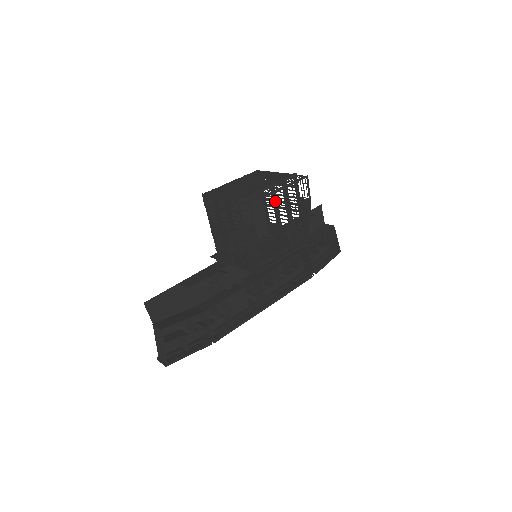
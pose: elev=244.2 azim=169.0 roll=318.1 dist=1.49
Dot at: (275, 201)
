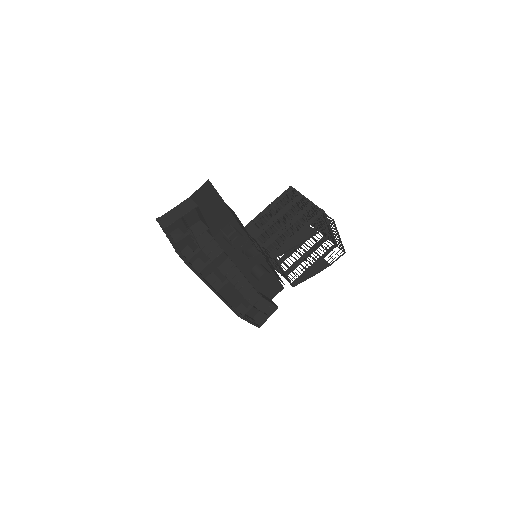
Dot at: occluded
